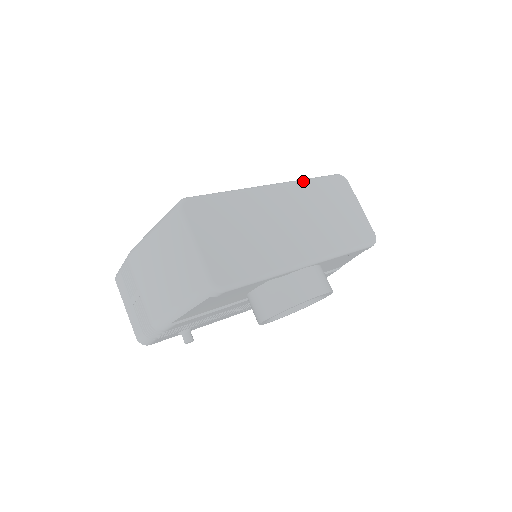
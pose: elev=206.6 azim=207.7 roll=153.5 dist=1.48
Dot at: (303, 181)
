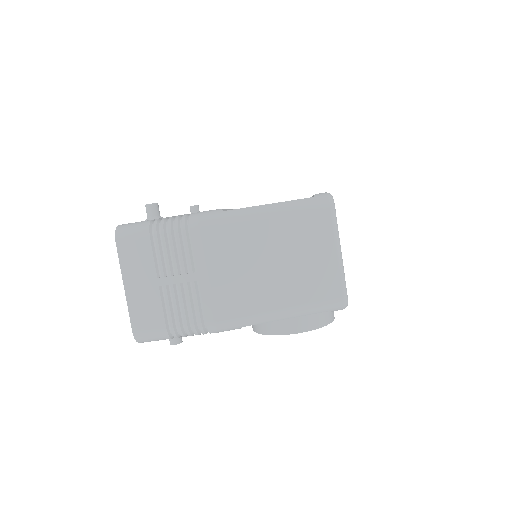
Dot at: occluded
